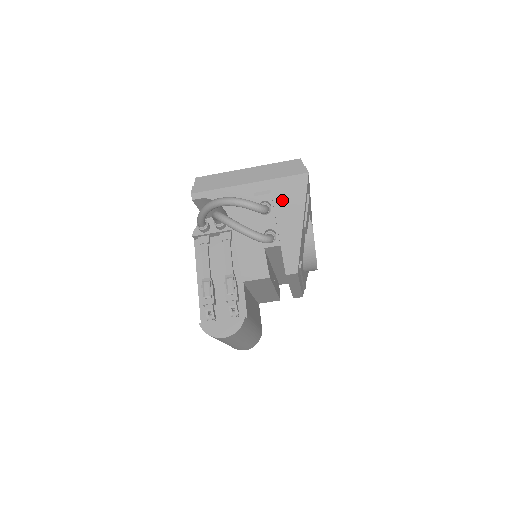
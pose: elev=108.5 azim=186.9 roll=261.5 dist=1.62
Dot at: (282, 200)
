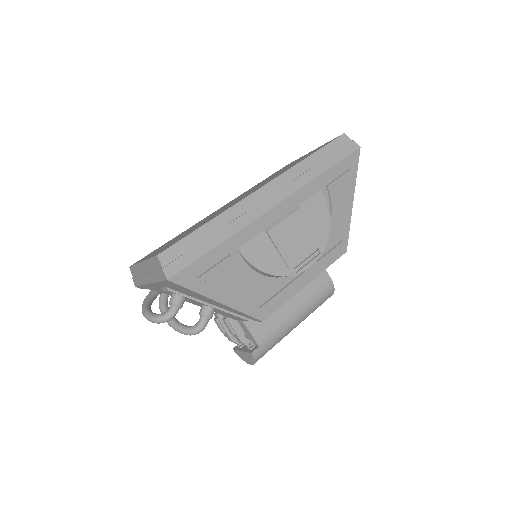
Dot at: (182, 291)
